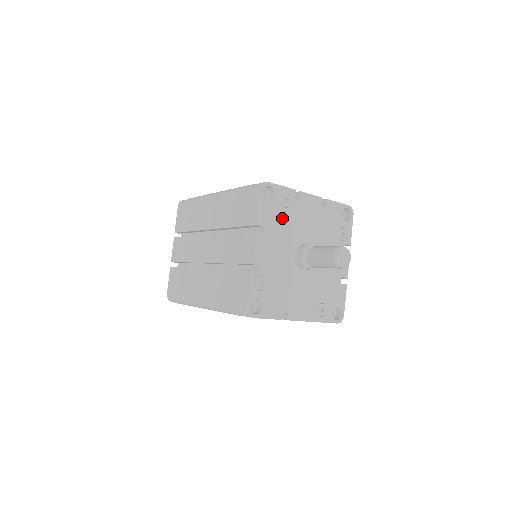
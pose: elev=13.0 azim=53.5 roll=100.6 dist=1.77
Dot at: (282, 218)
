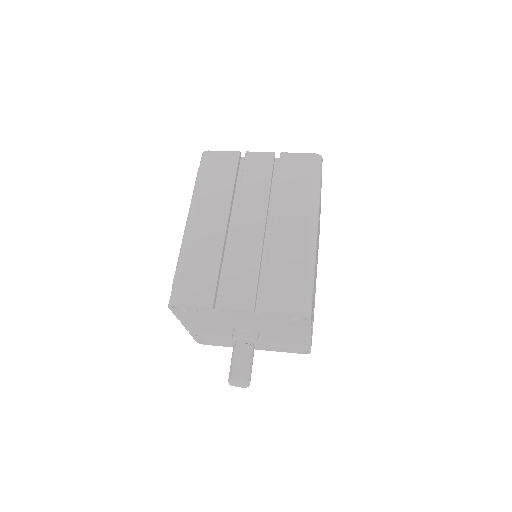
Dot at: (205, 318)
